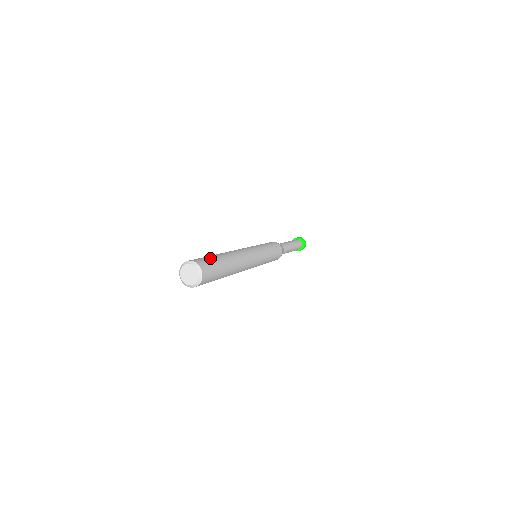
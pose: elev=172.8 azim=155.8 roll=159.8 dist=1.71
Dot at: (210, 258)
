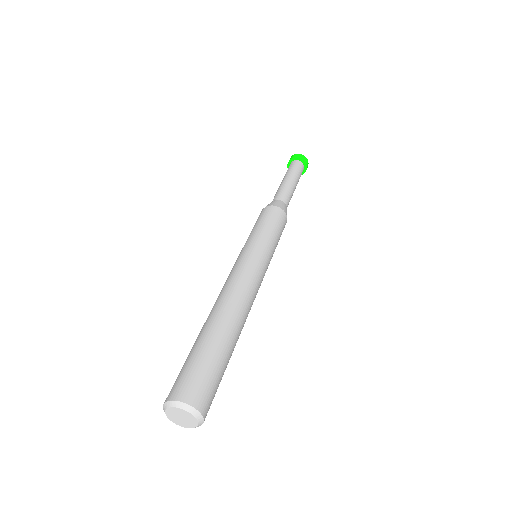
Dot at: (209, 366)
